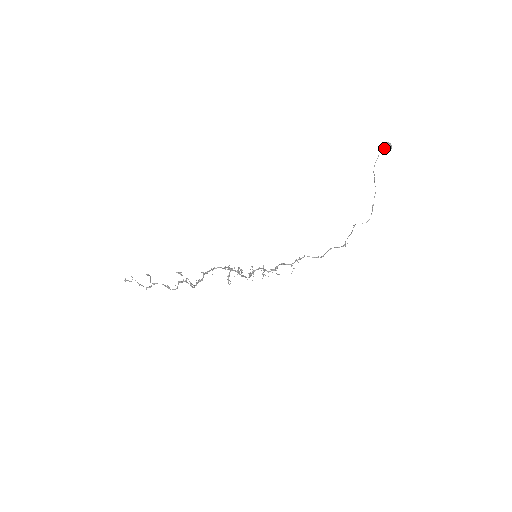
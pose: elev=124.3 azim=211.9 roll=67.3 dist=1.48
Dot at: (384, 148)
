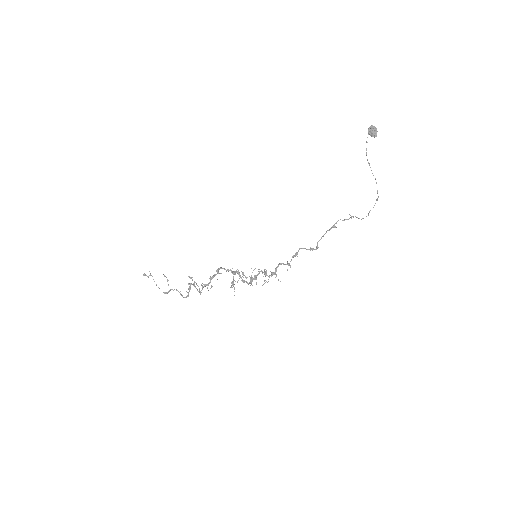
Dot at: (369, 132)
